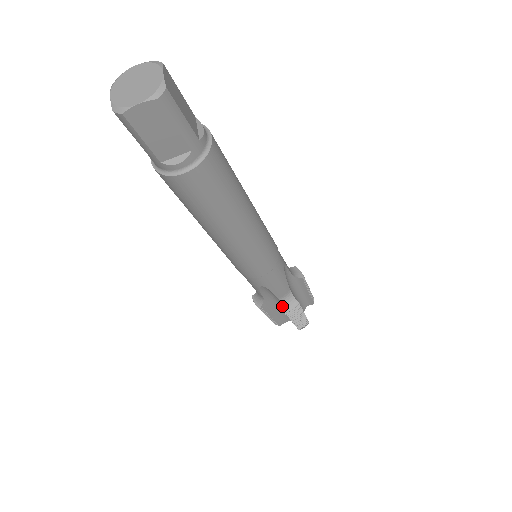
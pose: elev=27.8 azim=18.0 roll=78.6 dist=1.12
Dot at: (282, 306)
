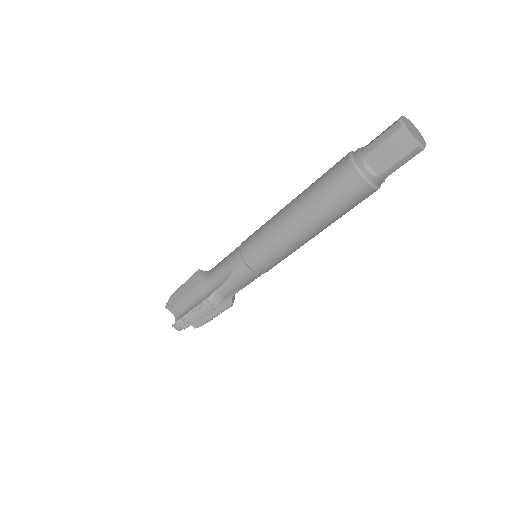
Dot at: occluded
